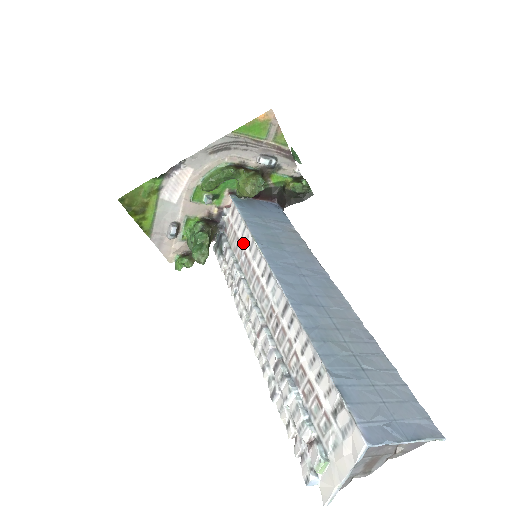
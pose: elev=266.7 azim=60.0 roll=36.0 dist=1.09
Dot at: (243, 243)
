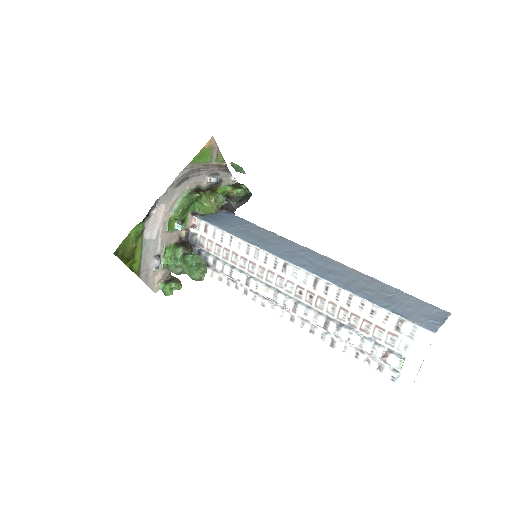
Dot at: (235, 250)
